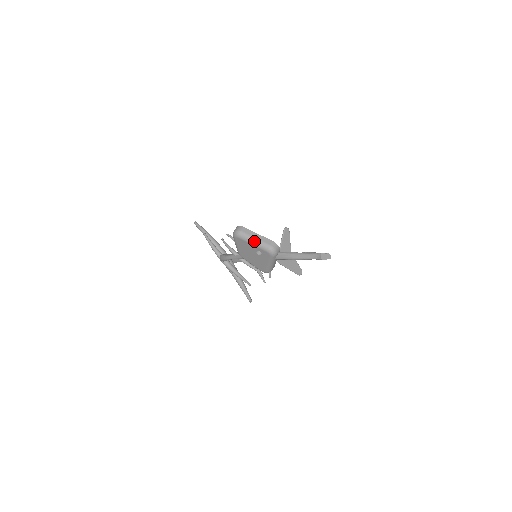
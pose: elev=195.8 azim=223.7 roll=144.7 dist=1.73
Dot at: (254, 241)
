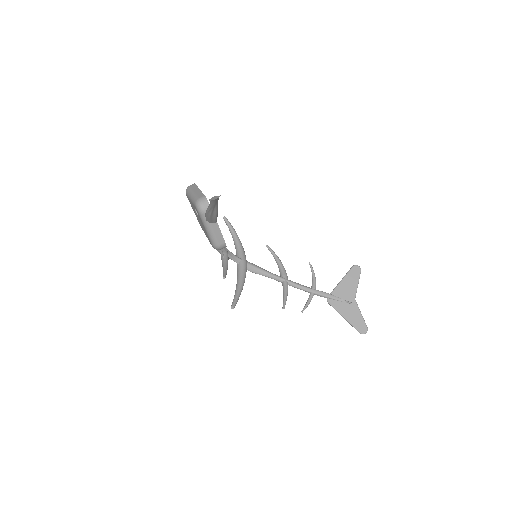
Dot at: (191, 195)
